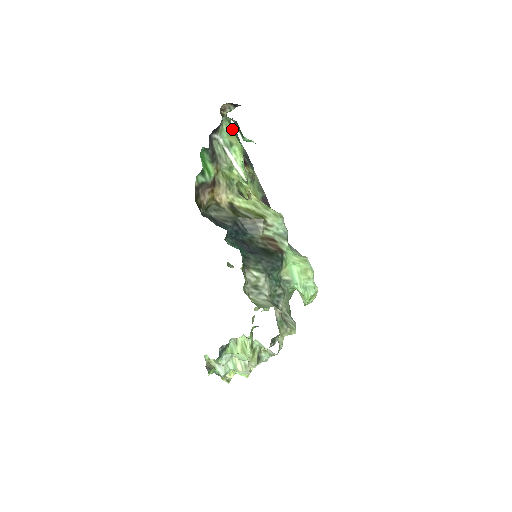
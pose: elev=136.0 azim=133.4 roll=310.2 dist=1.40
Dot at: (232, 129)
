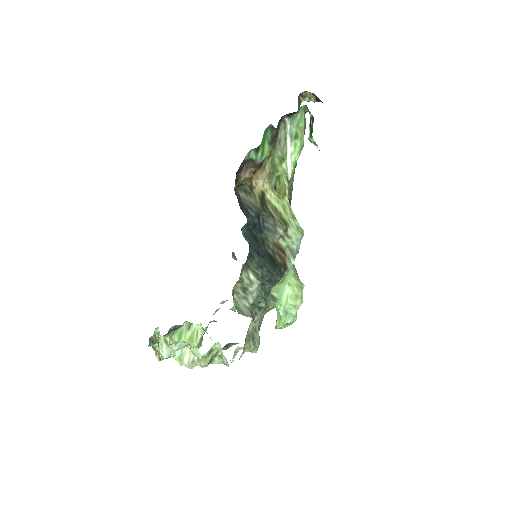
Dot at: (304, 121)
